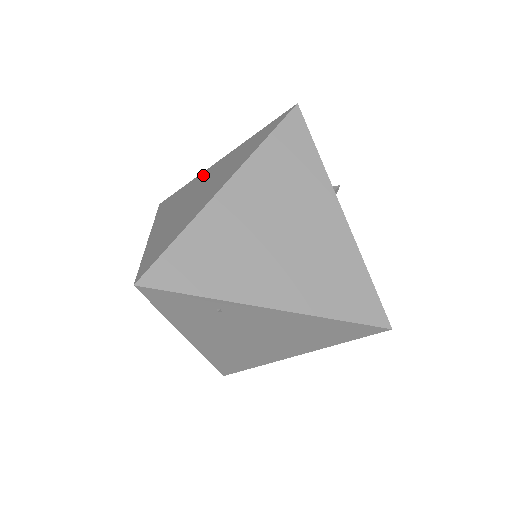
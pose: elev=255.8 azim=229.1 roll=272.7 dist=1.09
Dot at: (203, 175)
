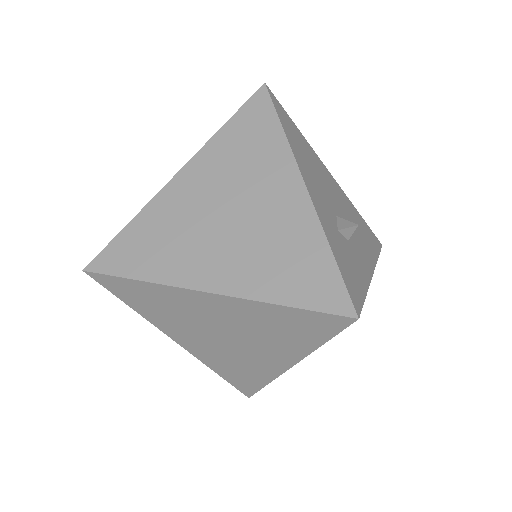
Dot at: (191, 301)
